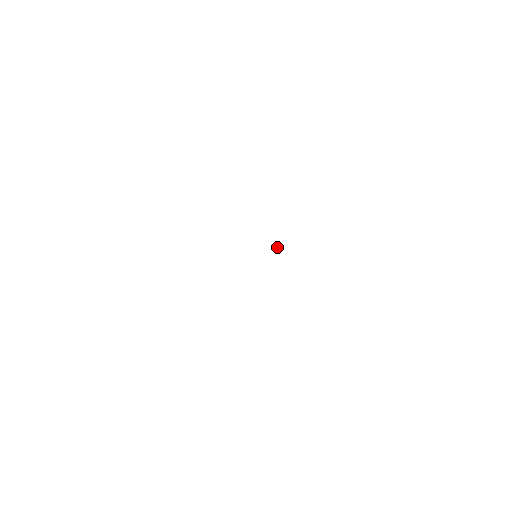
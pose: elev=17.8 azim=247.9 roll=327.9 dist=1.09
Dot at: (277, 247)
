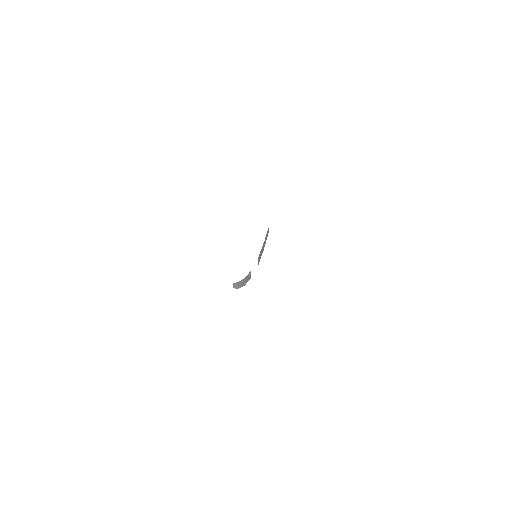
Dot at: (235, 287)
